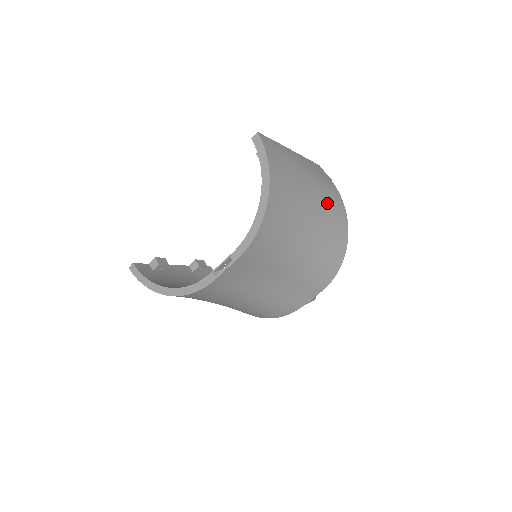
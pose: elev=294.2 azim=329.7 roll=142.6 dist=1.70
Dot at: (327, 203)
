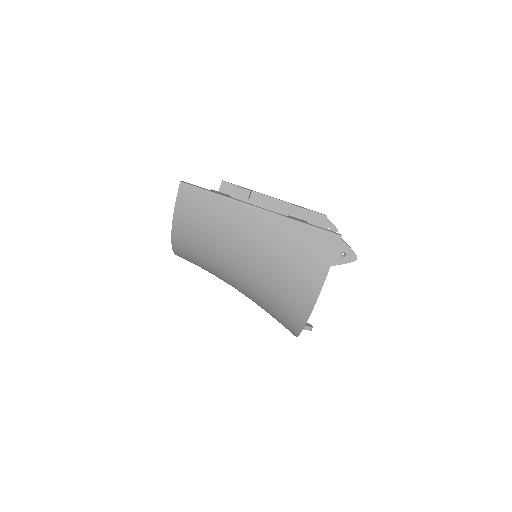
Dot at: (277, 282)
